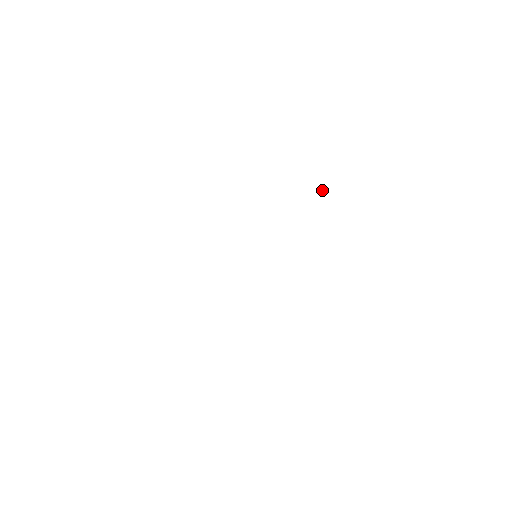
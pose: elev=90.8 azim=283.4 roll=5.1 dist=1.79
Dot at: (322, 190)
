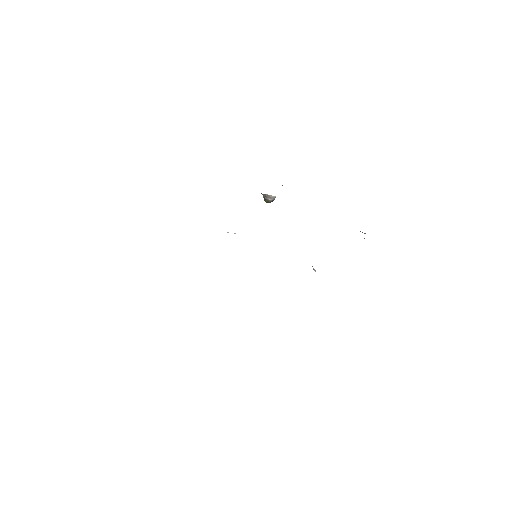
Dot at: (271, 197)
